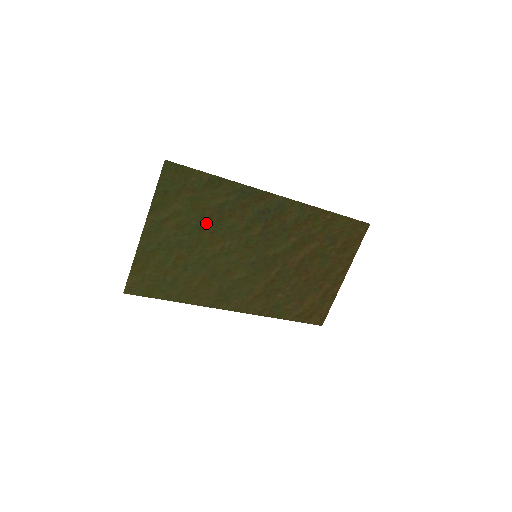
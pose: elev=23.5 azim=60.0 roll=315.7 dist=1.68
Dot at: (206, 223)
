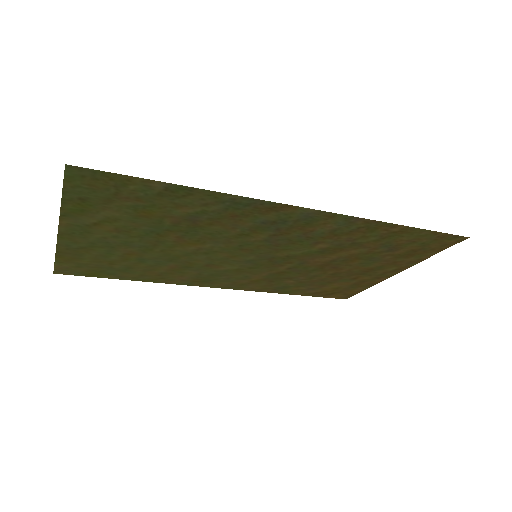
Dot at: (168, 229)
